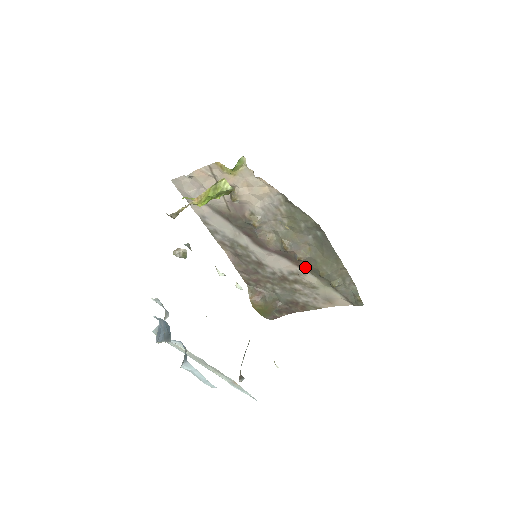
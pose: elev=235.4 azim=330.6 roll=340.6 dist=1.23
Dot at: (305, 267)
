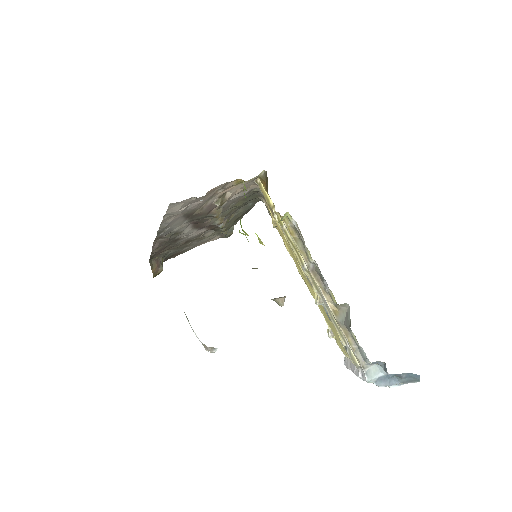
Dot at: (214, 228)
